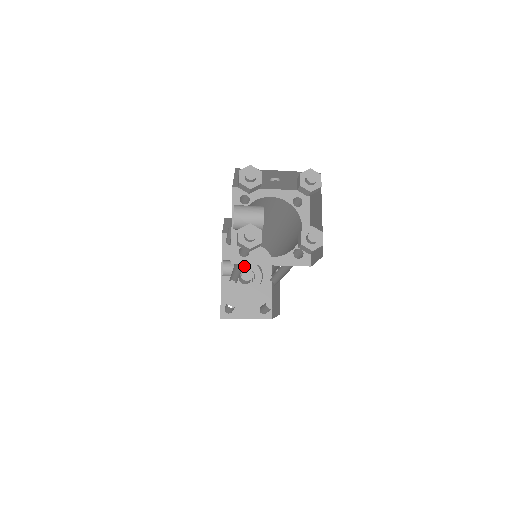
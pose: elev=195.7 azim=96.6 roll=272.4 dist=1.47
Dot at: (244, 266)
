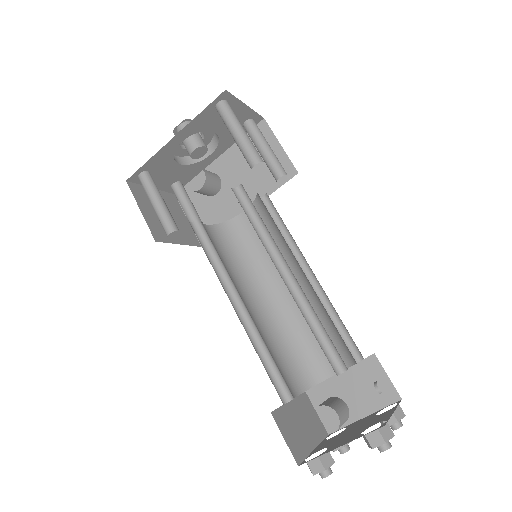
Dot at: occluded
